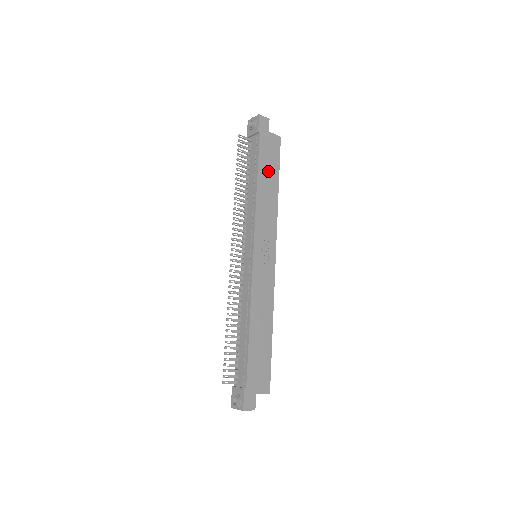
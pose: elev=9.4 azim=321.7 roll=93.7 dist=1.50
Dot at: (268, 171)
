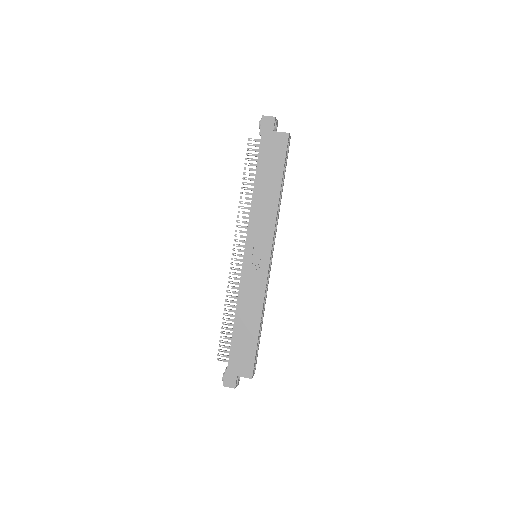
Dot at: (269, 173)
